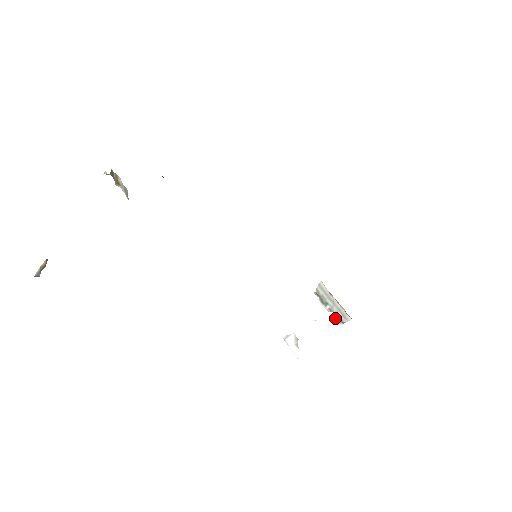
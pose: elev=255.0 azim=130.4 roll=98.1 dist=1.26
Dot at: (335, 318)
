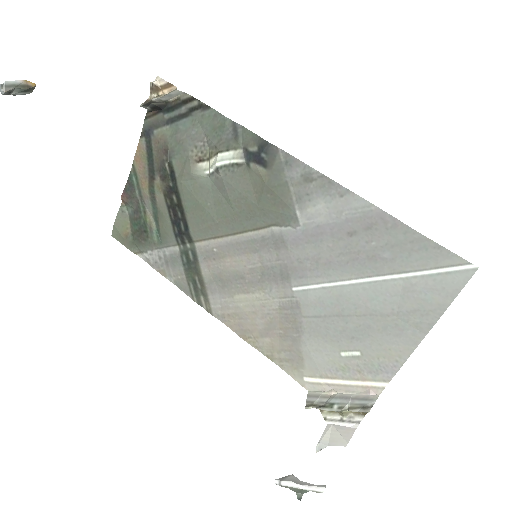
Dot at: (354, 410)
